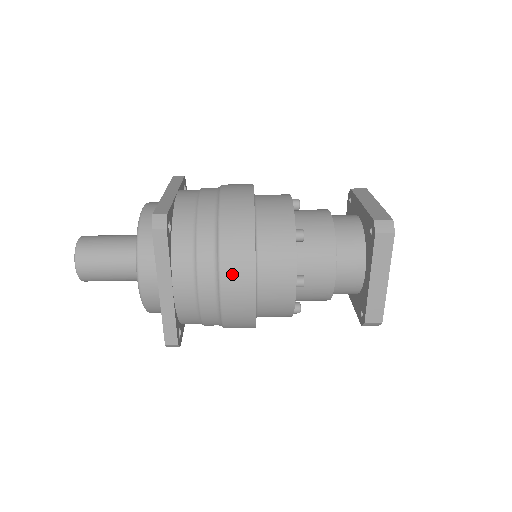
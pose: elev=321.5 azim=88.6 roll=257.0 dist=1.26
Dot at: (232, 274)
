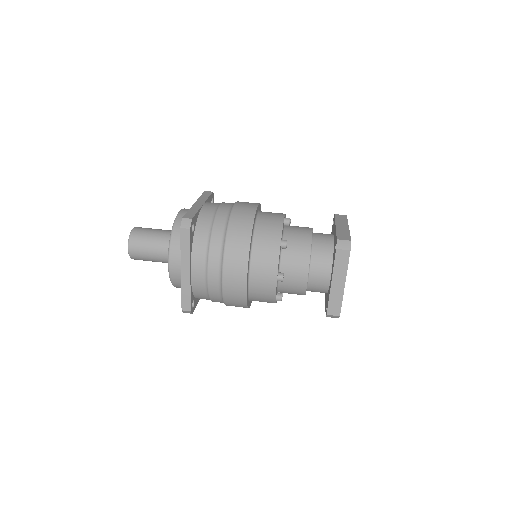
Dot at: (231, 265)
